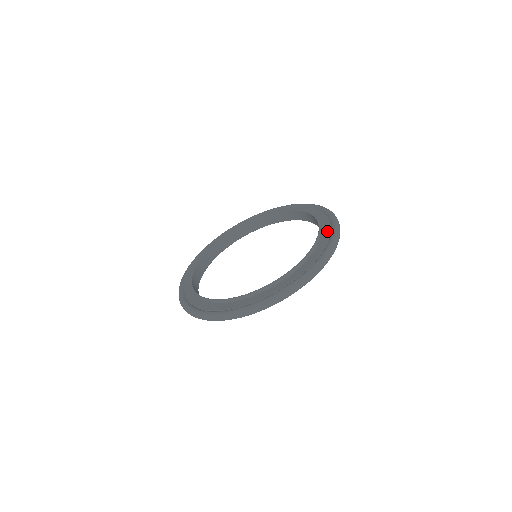
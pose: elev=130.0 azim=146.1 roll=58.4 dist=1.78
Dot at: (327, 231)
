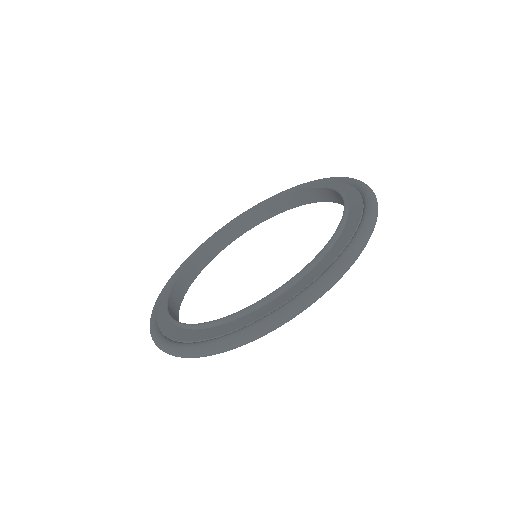
Dot at: (356, 214)
